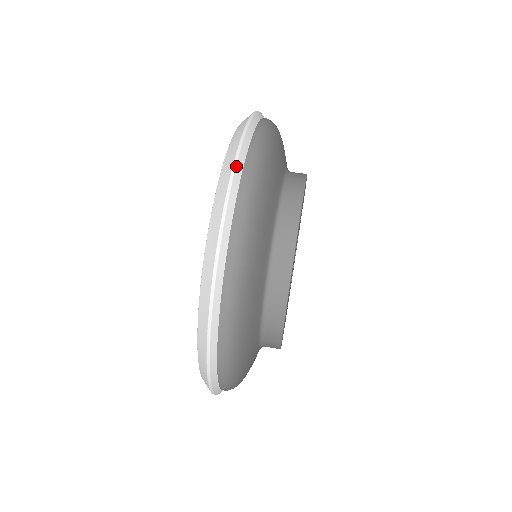
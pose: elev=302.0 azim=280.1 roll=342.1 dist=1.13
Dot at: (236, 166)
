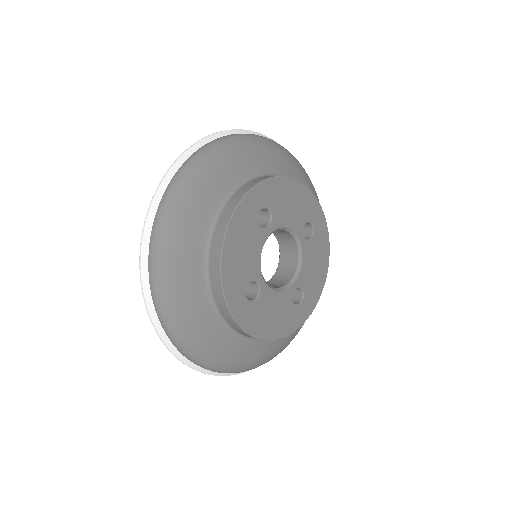
Dot at: occluded
